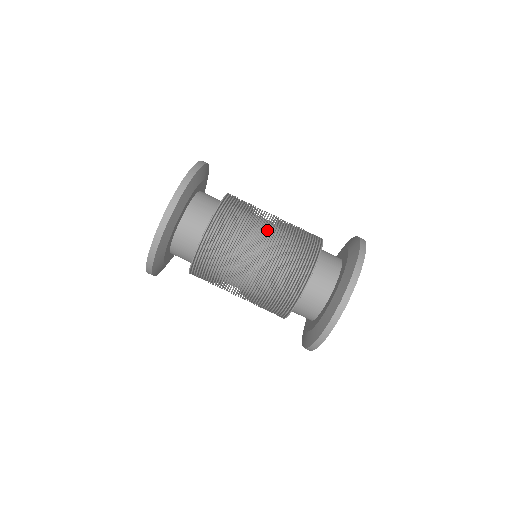
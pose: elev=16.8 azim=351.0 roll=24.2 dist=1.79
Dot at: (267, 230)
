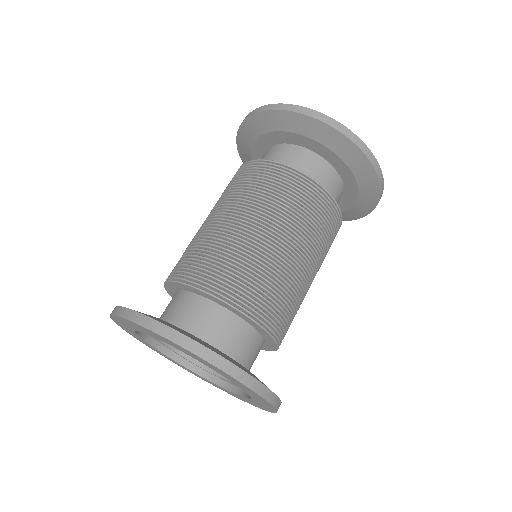
Dot at: (304, 266)
